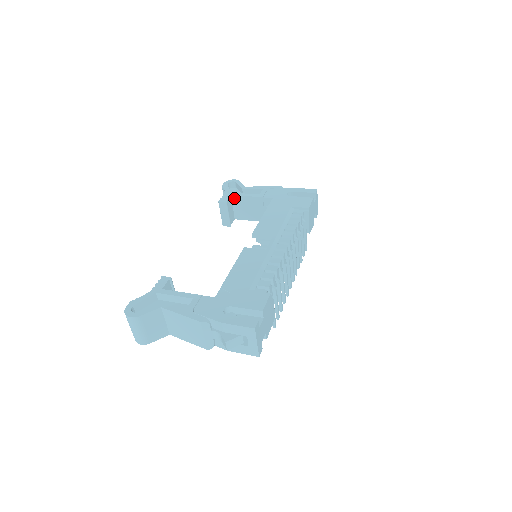
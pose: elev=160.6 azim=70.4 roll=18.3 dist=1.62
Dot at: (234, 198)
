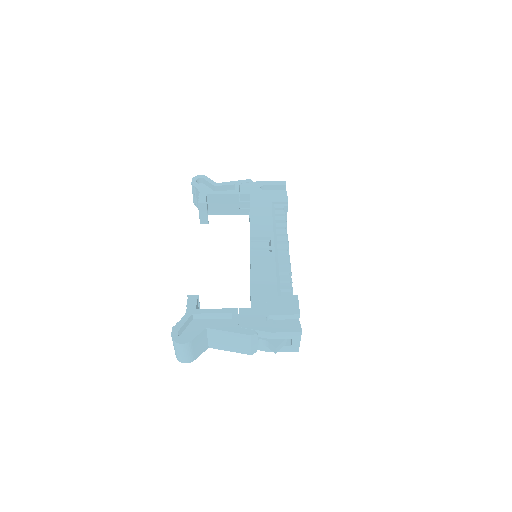
Dot at: (210, 197)
